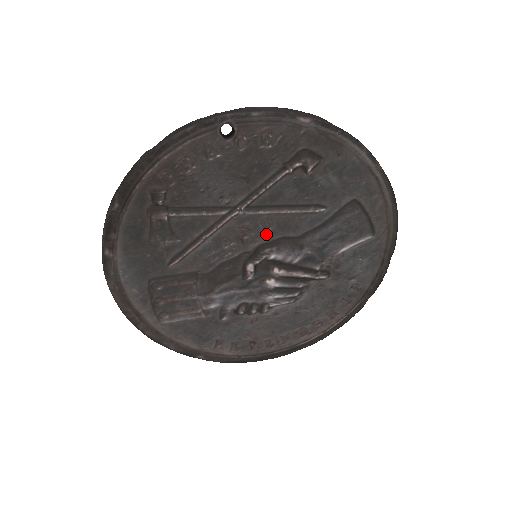
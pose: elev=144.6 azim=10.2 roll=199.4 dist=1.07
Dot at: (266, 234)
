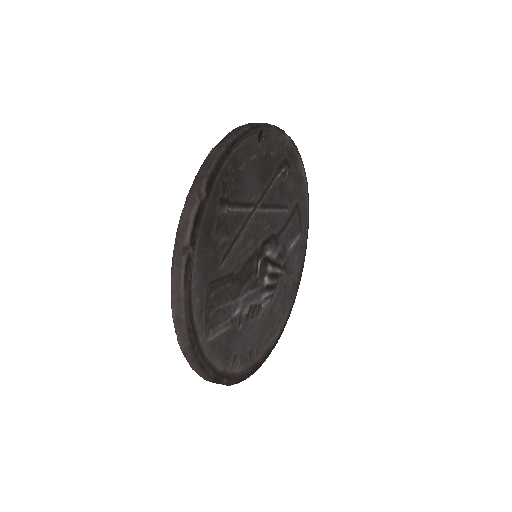
Dot at: (265, 232)
